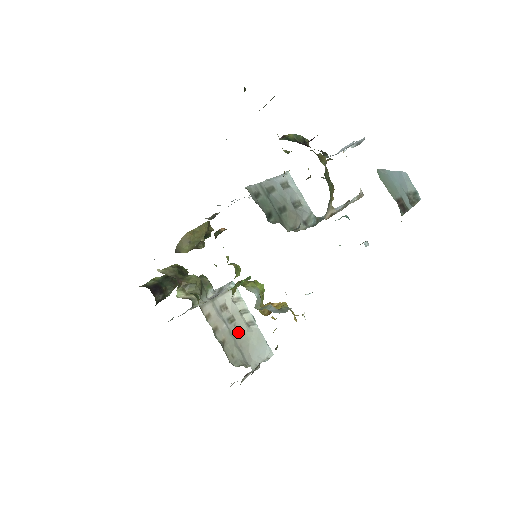
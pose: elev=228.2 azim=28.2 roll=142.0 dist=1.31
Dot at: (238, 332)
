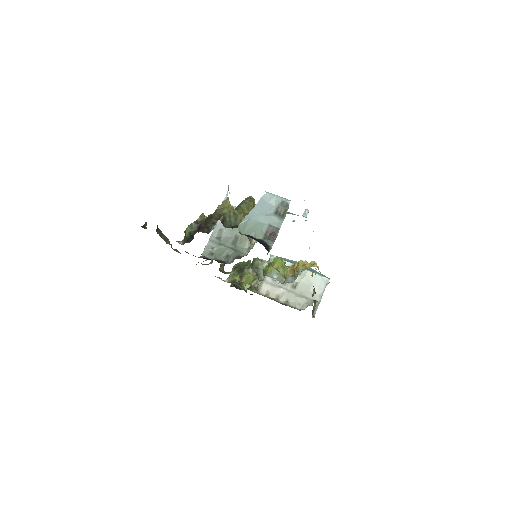
Dot at: (294, 285)
